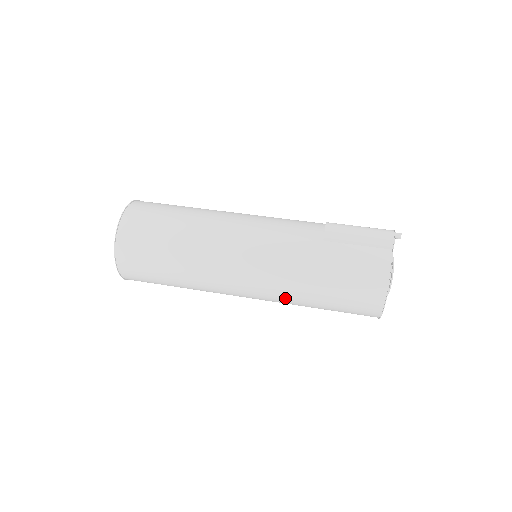
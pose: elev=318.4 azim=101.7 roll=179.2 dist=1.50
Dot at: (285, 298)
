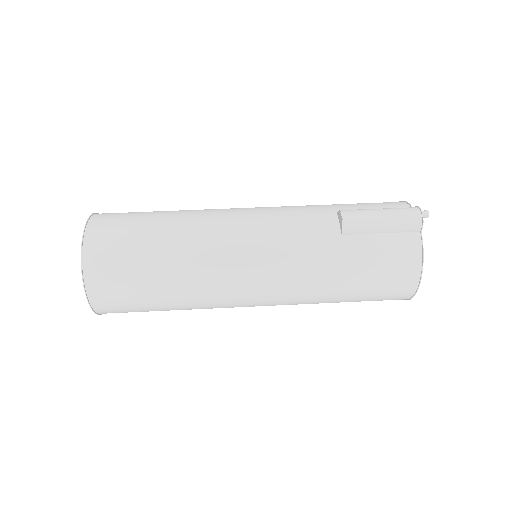
Dot at: (303, 303)
